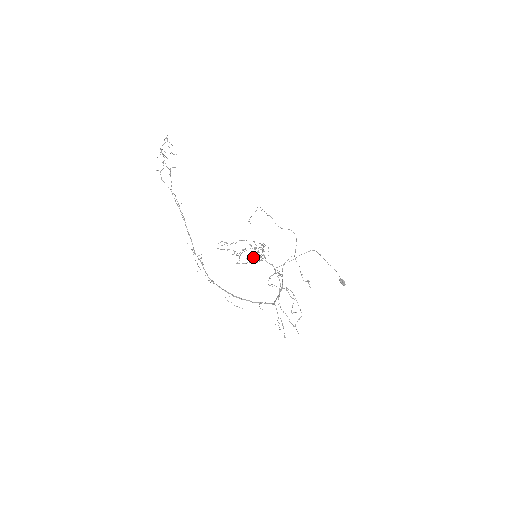
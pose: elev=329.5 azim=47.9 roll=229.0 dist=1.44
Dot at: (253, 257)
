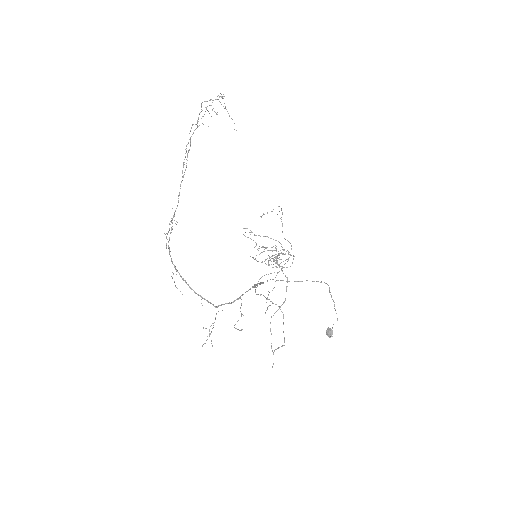
Dot at: occluded
